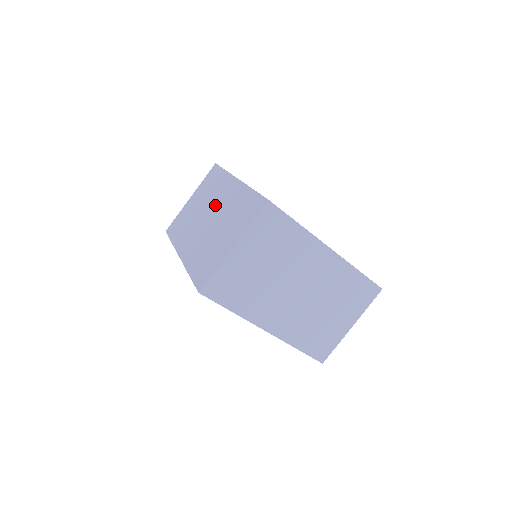
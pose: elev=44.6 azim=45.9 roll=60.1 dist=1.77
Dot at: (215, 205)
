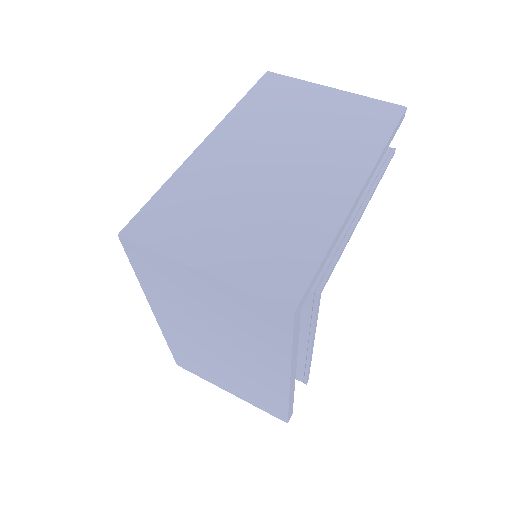
Dot at: (305, 165)
